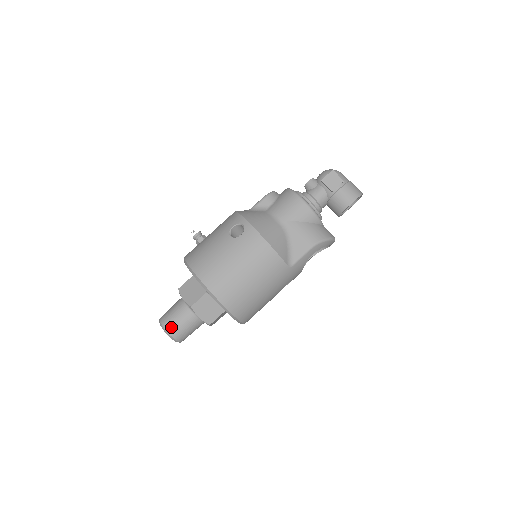
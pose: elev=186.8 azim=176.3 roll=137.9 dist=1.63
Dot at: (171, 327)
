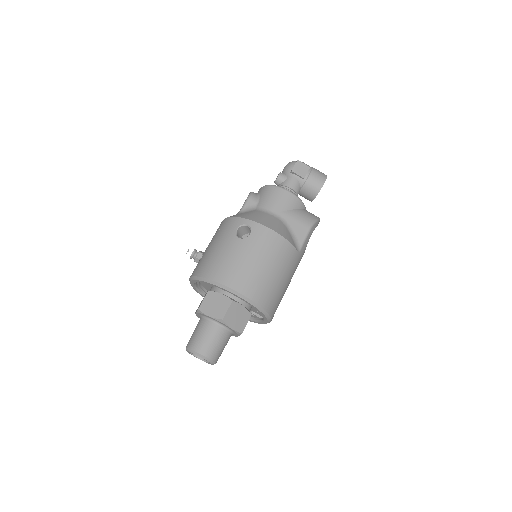
Dot at: (206, 349)
